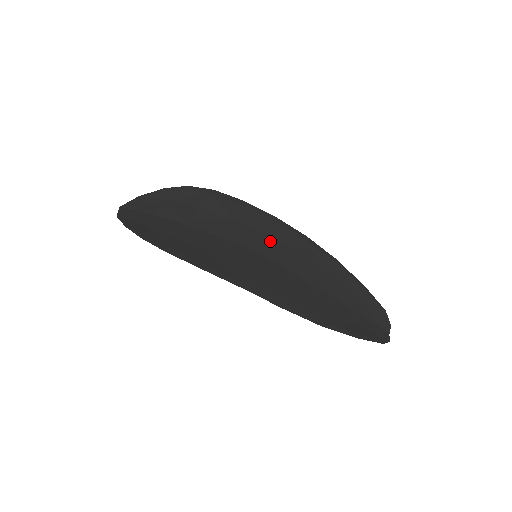
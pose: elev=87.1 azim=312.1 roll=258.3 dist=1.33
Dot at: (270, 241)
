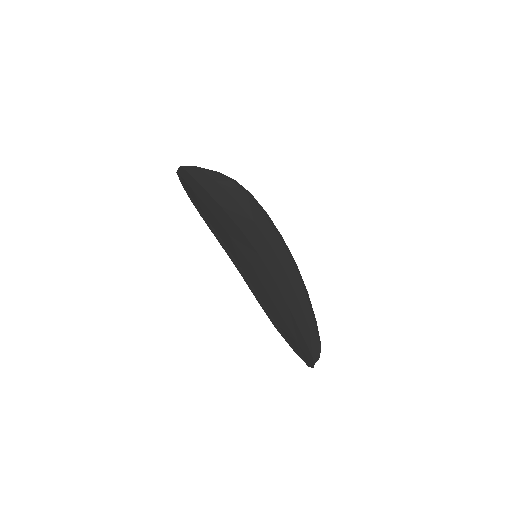
Dot at: (271, 252)
